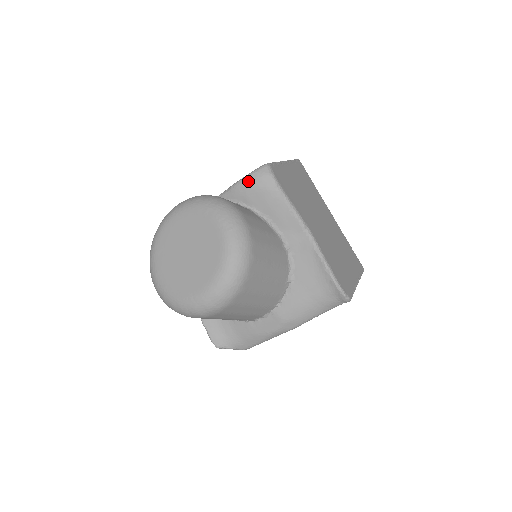
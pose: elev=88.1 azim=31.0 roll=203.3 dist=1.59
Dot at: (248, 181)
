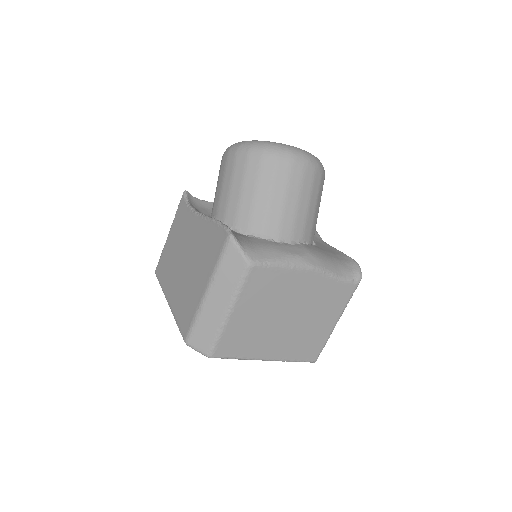
Dot at: occluded
